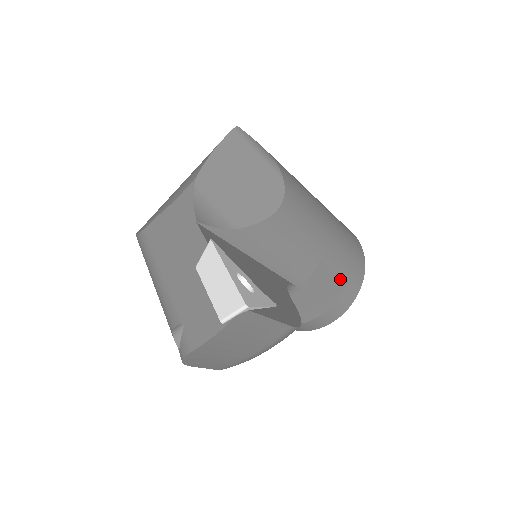
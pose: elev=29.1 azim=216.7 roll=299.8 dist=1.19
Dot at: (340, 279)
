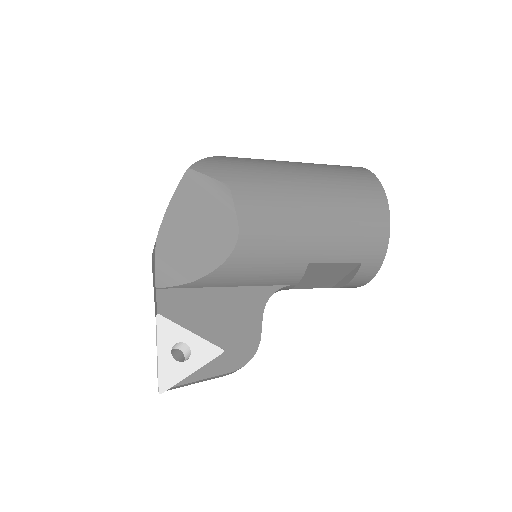
Dot at: (348, 264)
